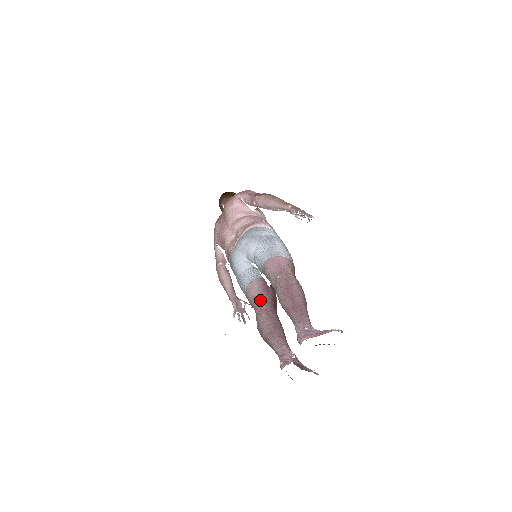
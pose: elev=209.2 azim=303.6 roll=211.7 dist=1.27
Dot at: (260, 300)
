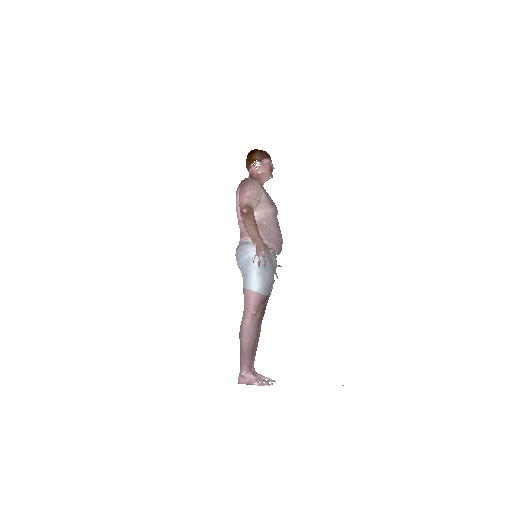
Dot at: occluded
